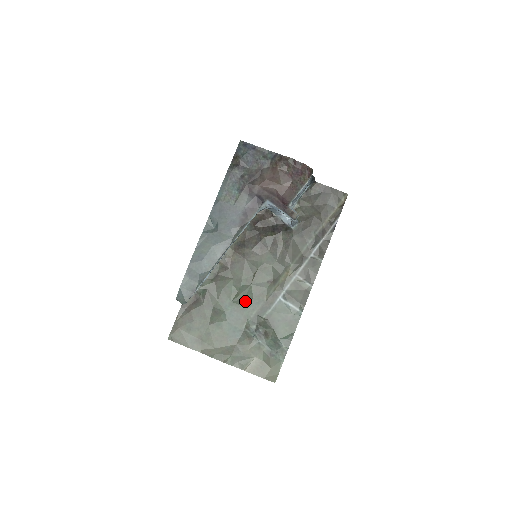
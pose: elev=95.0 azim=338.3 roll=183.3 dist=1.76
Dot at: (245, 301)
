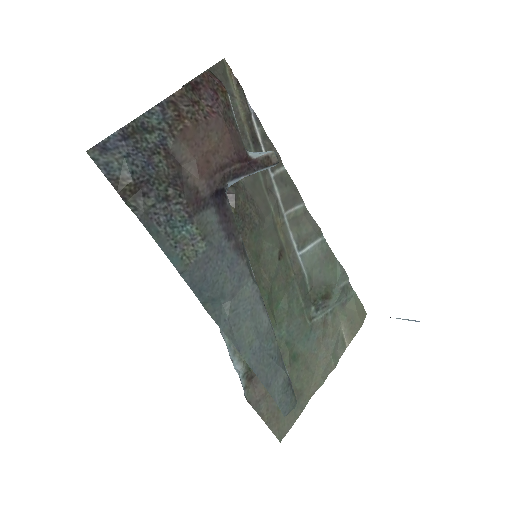
Dot at: (283, 305)
